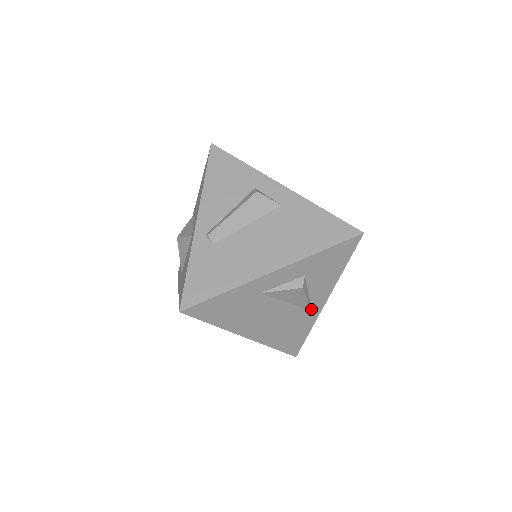
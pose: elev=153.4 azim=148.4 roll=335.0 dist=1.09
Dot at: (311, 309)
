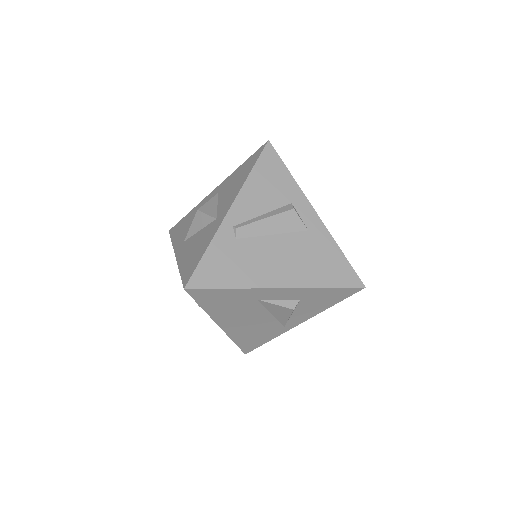
Dot at: (285, 325)
